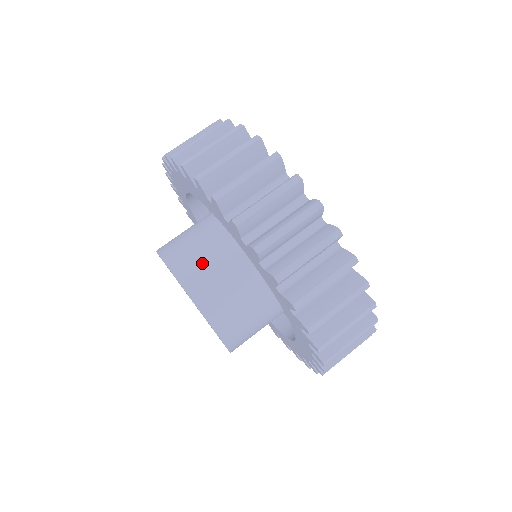
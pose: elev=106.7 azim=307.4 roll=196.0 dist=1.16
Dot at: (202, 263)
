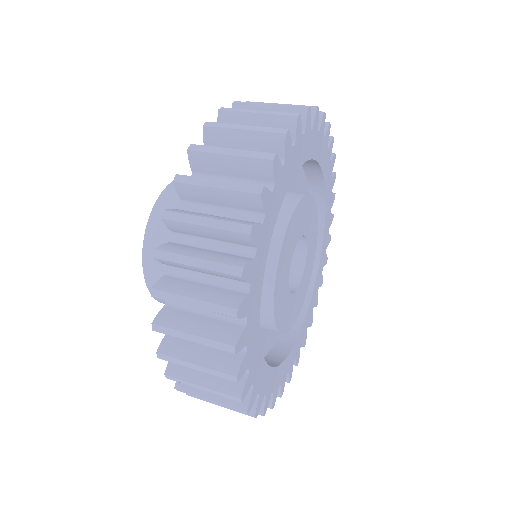
Dot at: occluded
